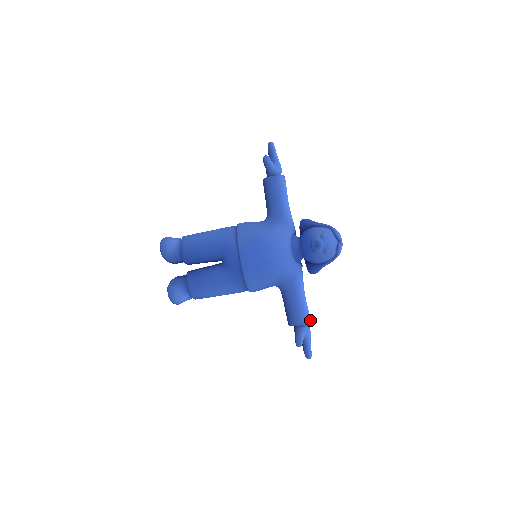
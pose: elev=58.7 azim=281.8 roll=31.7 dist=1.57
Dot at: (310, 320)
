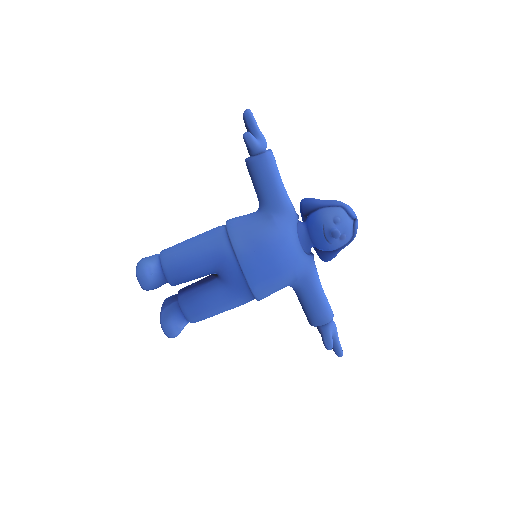
Dot at: (332, 312)
